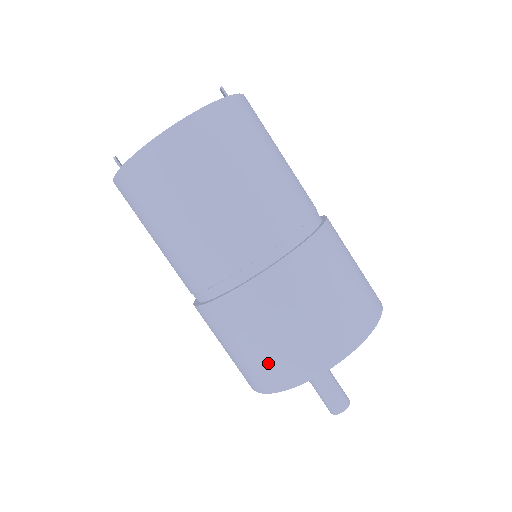
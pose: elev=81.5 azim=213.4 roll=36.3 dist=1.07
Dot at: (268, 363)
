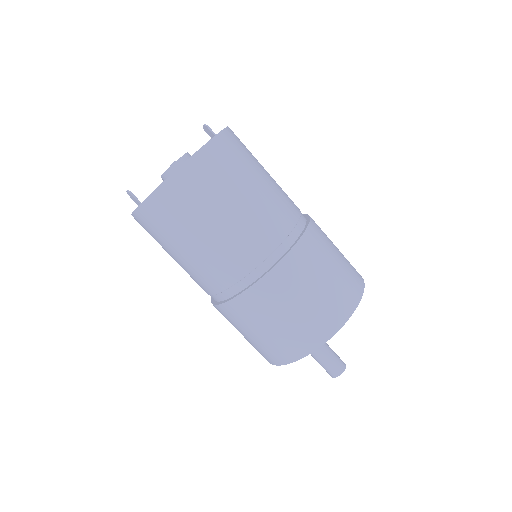
Dot at: (298, 331)
